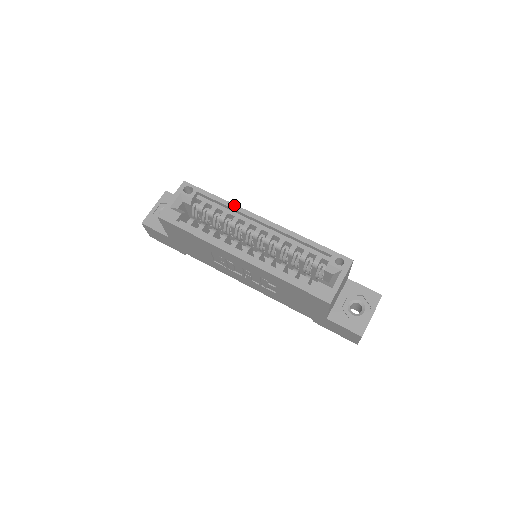
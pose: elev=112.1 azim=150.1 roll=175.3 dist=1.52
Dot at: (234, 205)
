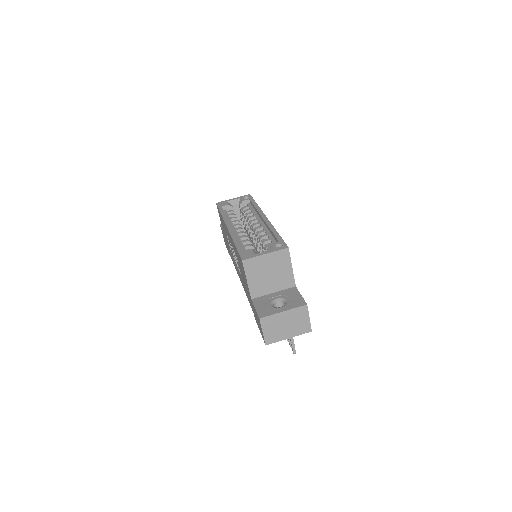
Dot at: (259, 208)
